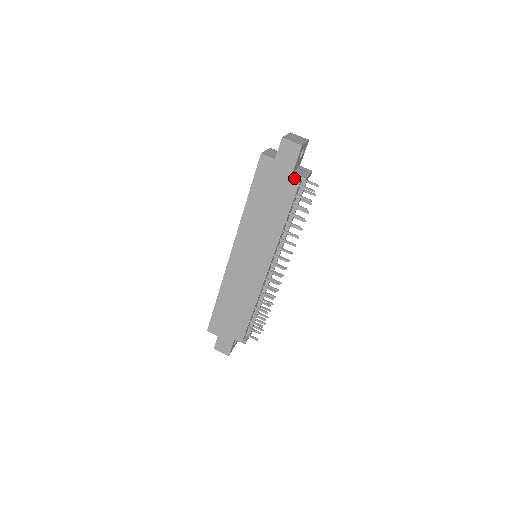
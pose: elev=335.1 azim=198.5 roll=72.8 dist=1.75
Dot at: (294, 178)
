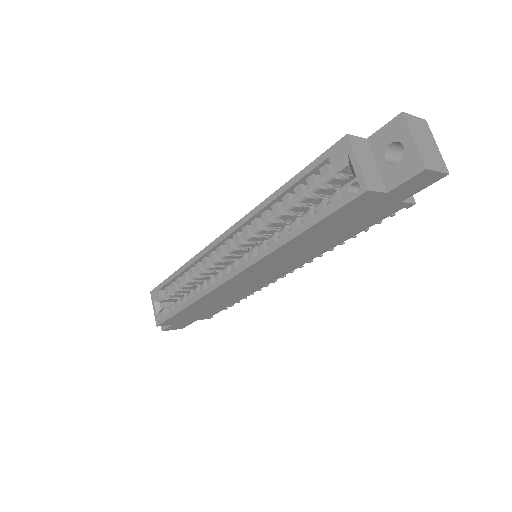
Dot at: (398, 206)
